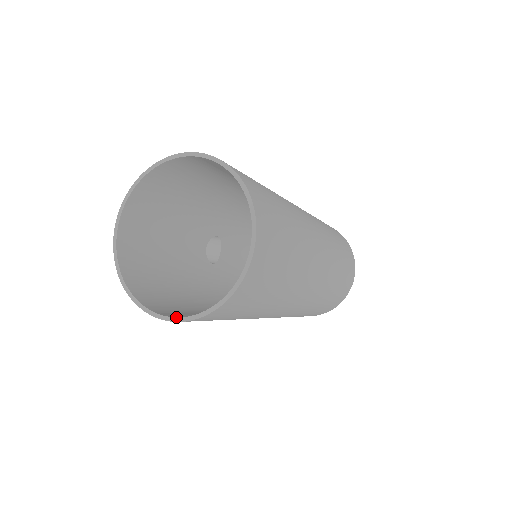
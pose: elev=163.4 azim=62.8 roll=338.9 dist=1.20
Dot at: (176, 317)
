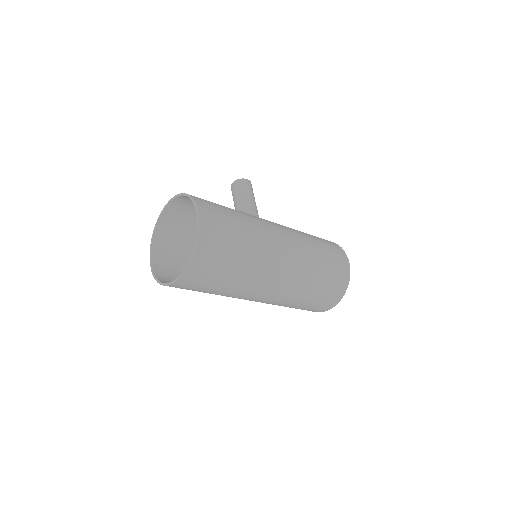
Dot at: (152, 266)
